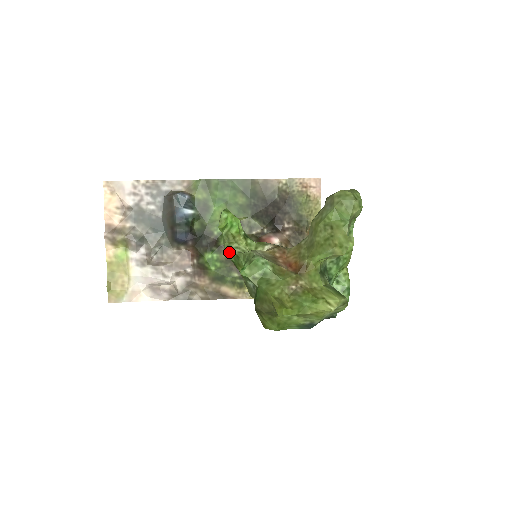
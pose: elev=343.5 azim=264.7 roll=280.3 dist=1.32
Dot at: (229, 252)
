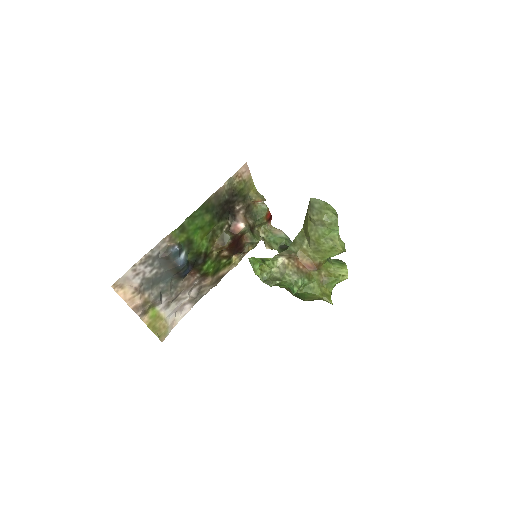
Dot at: (269, 282)
